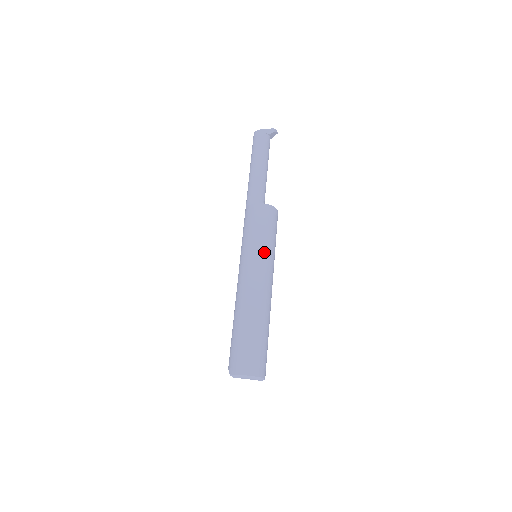
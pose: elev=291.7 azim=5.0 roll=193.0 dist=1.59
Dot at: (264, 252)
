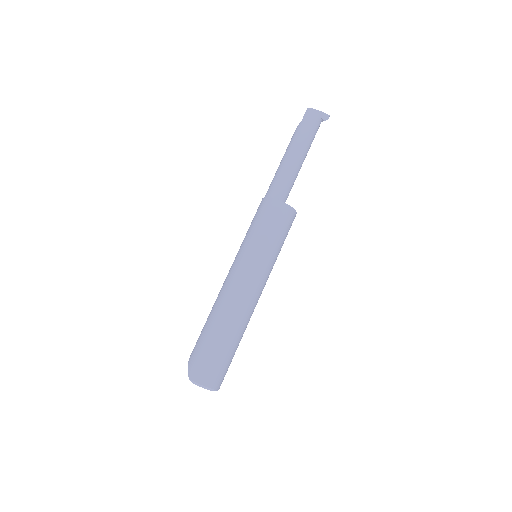
Dot at: (270, 261)
